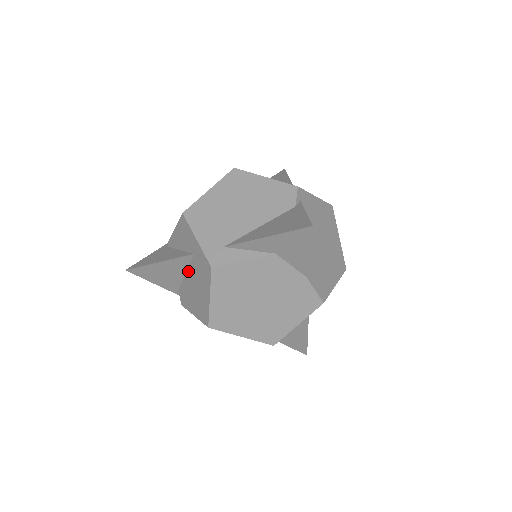
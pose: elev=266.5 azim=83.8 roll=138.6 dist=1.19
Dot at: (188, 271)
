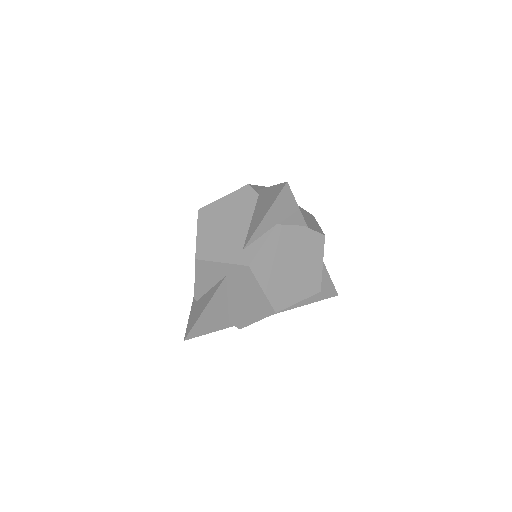
Dot at: (229, 295)
